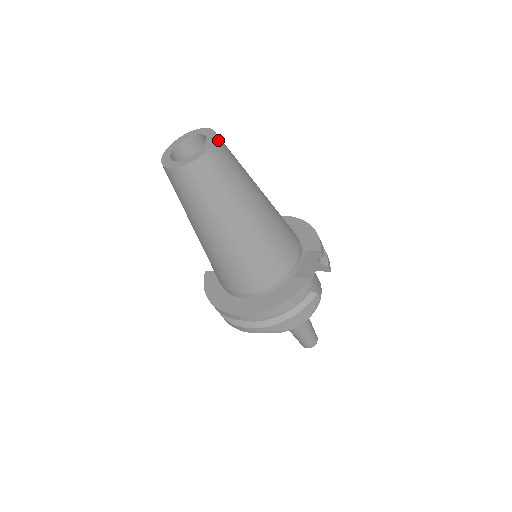
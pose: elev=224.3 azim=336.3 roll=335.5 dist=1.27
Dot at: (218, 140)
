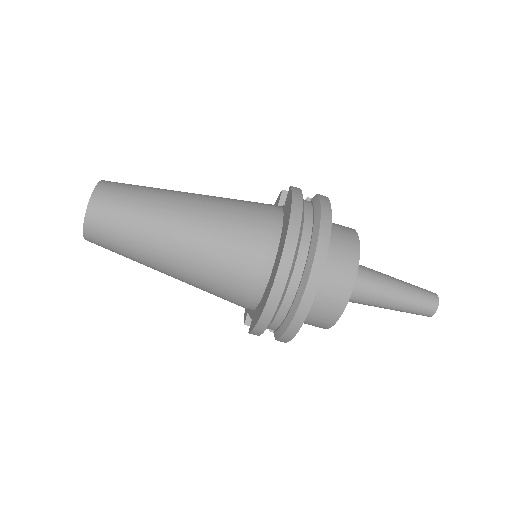
Dot at: occluded
